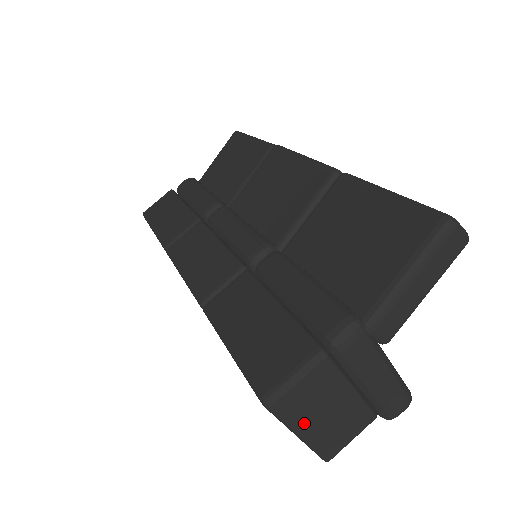
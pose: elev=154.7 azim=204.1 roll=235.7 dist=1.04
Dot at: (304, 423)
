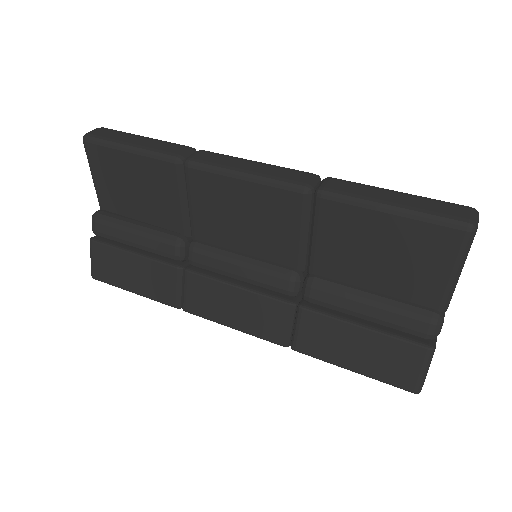
Dot at: occluded
